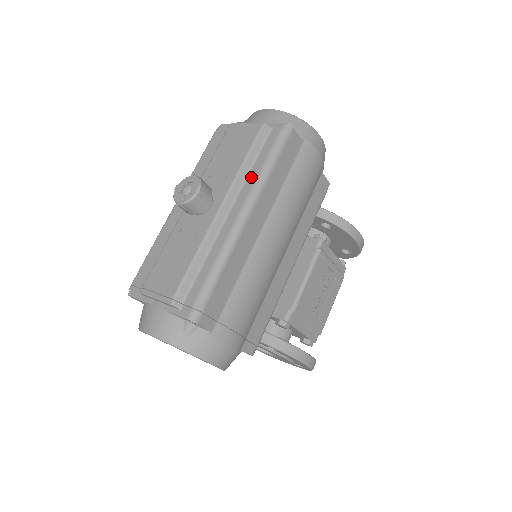
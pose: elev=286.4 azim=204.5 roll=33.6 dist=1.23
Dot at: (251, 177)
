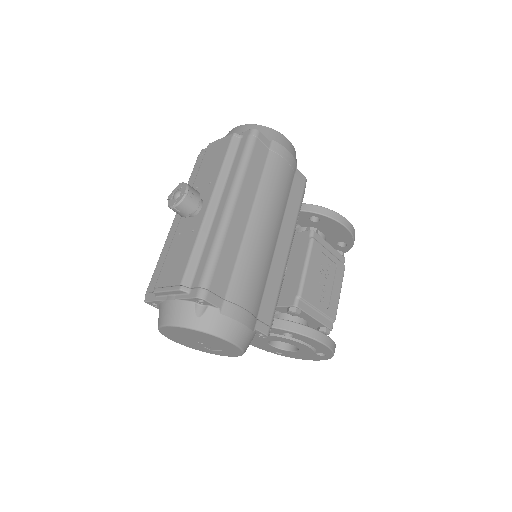
Dot at: (231, 175)
